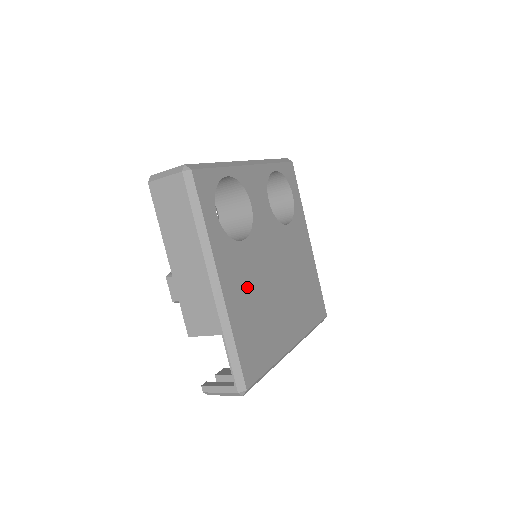
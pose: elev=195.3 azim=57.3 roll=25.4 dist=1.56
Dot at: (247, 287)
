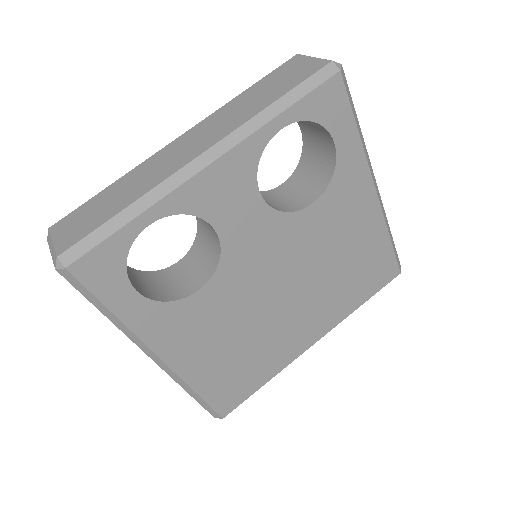
Dot at: (215, 335)
